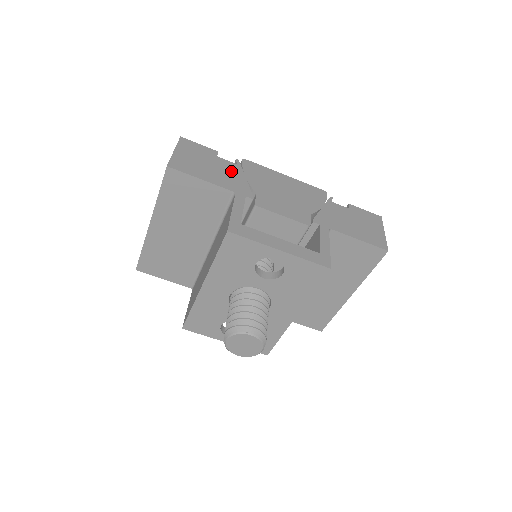
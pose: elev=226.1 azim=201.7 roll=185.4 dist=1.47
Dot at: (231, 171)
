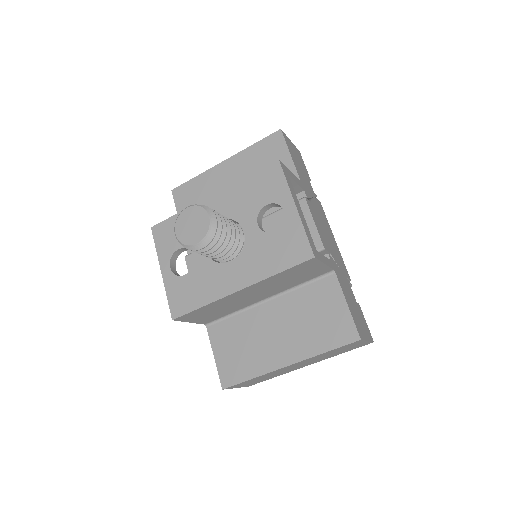
Dot at: (309, 185)
